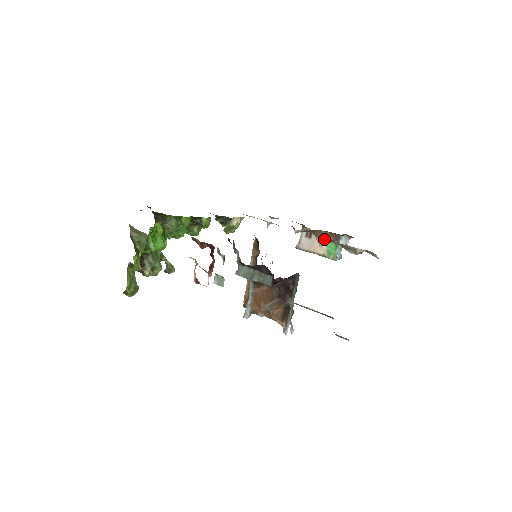
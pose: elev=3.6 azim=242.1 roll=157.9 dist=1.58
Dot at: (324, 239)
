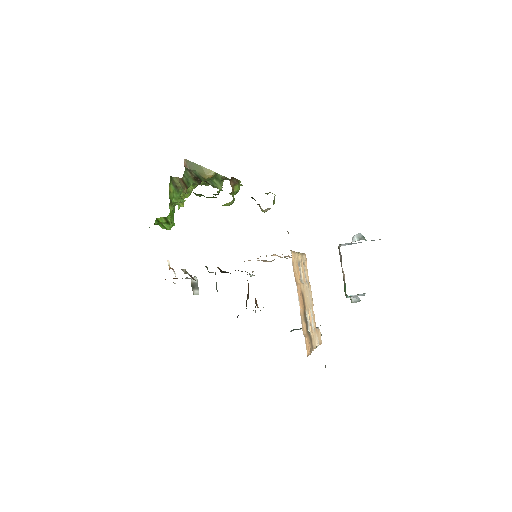
Dot at: occluded
